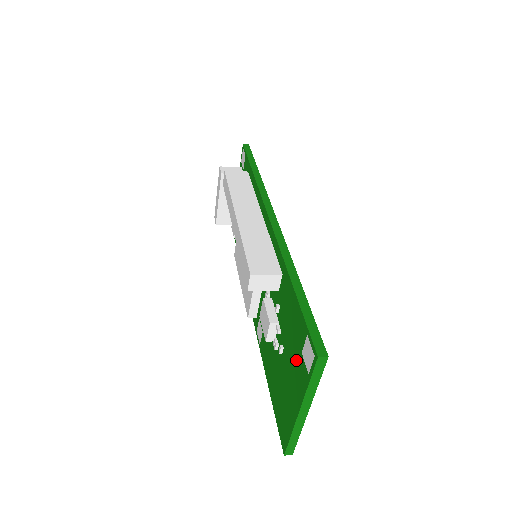
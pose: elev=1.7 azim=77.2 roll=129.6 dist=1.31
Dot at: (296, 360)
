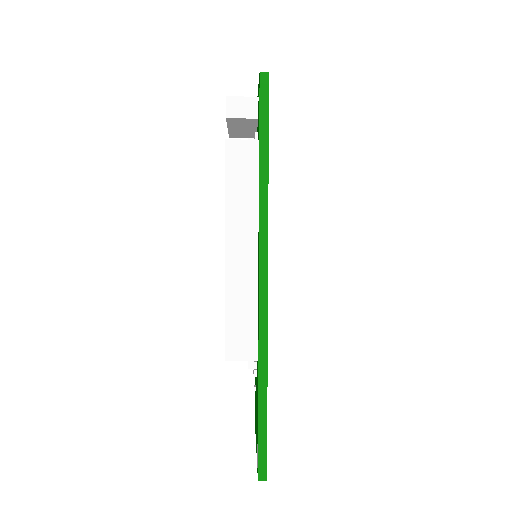
Dot at: occluded
